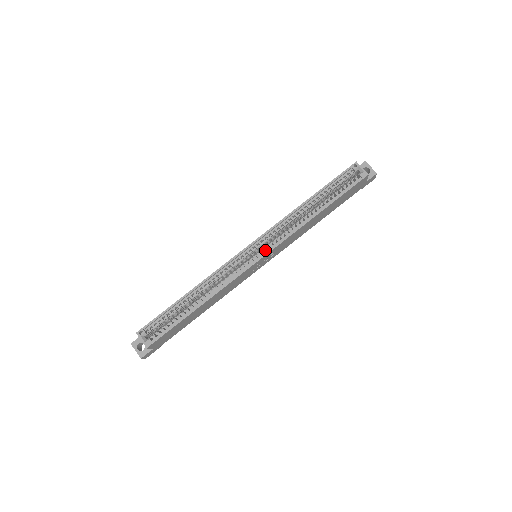
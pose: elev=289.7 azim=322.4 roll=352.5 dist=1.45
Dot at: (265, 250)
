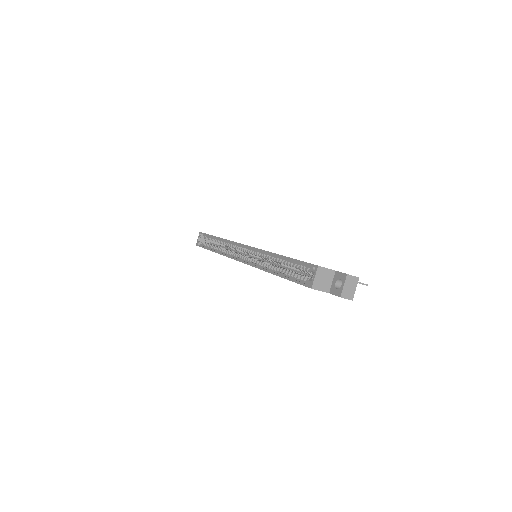
Dot at: (245, 258)
